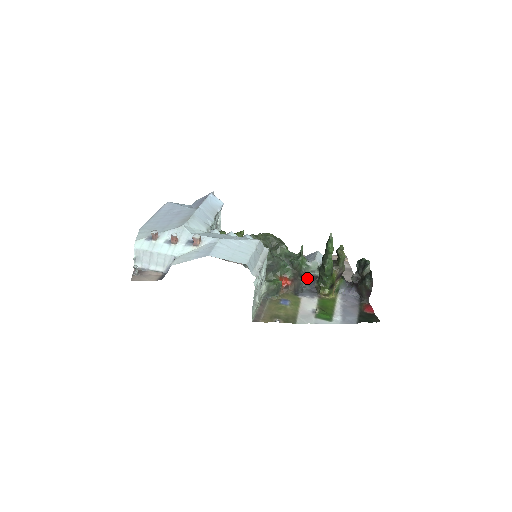
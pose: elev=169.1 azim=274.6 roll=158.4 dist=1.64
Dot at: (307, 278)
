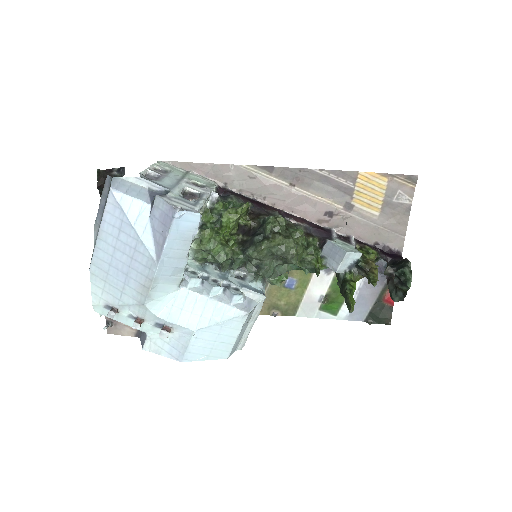
Dot at: occluded
